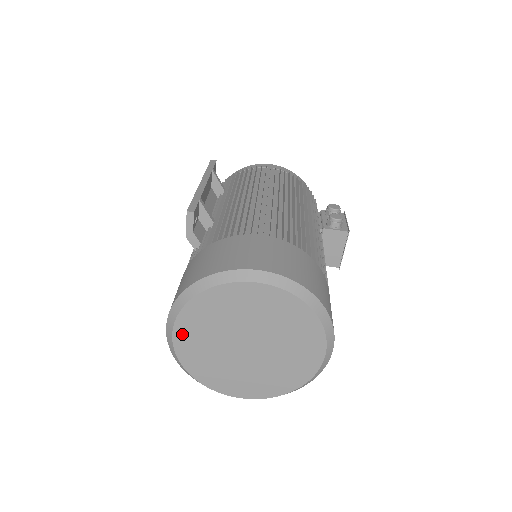
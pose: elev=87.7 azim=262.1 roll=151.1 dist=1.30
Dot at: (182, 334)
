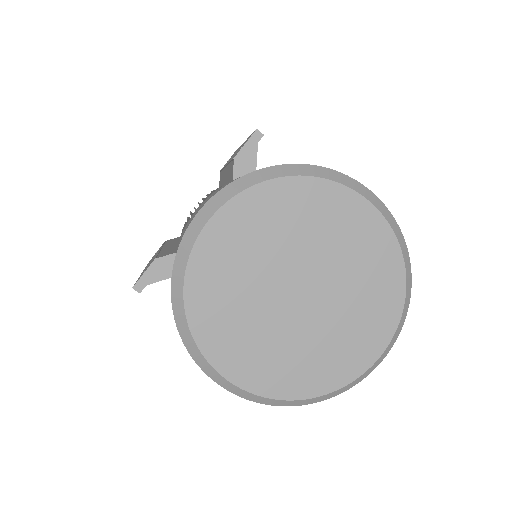
Dot at: (223, 226)
